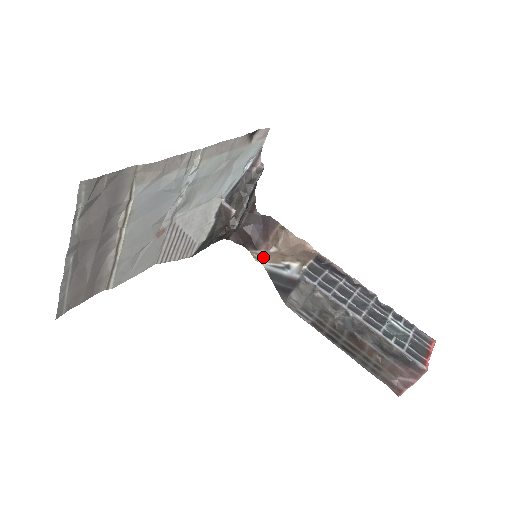
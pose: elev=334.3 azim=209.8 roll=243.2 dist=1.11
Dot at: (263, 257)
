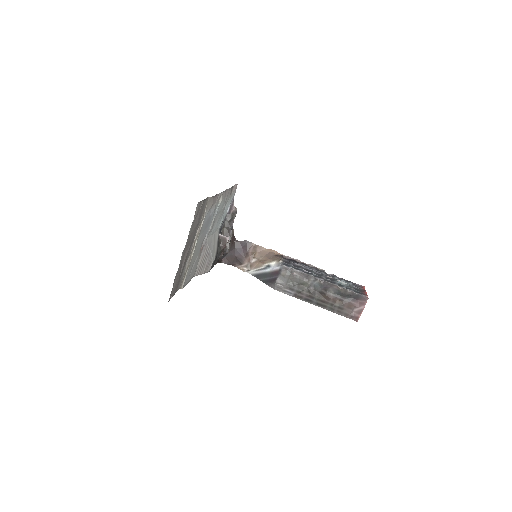
Dot at: (248, 267)
